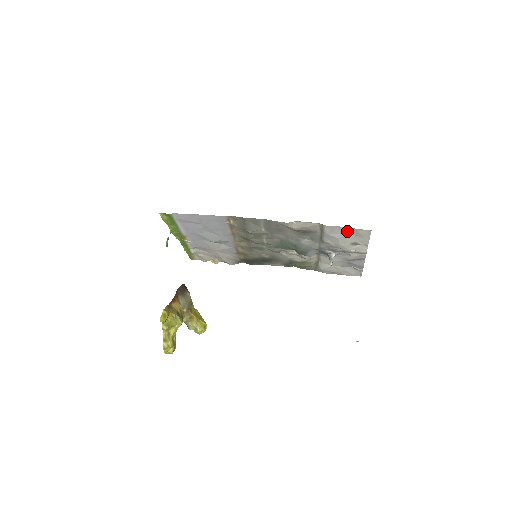
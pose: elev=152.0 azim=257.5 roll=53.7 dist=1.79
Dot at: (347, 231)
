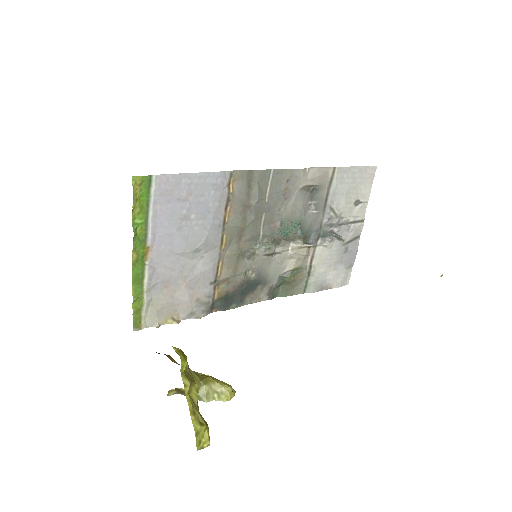
Dot at: (354, 176)
